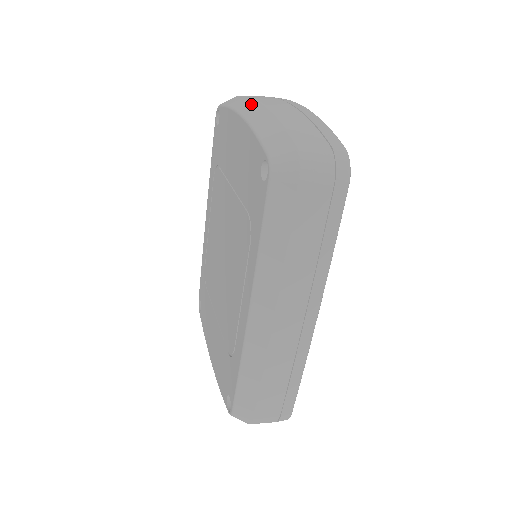
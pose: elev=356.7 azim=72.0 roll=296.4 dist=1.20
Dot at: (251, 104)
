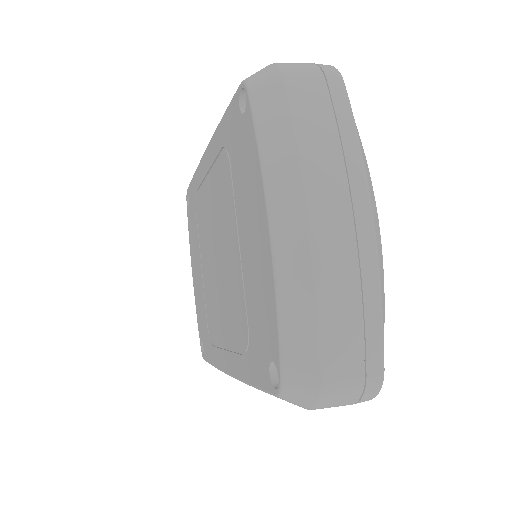
Dot at: (292, 202)
